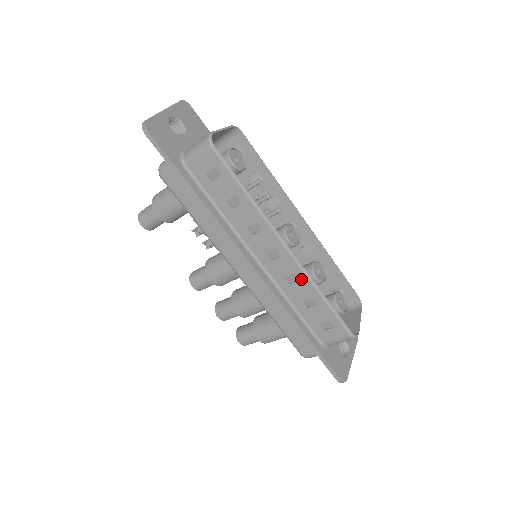
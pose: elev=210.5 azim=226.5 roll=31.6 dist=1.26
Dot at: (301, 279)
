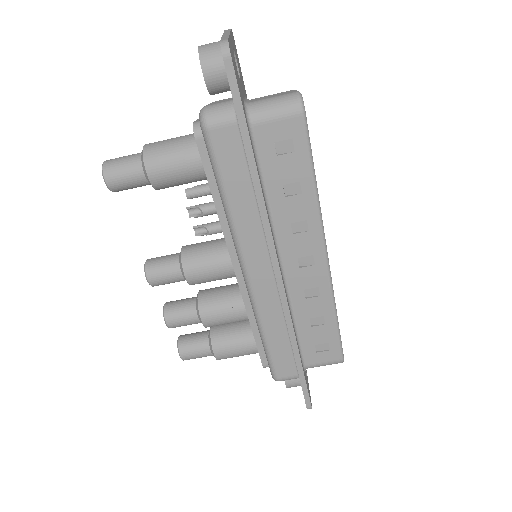
Dot at: (323, 294)
